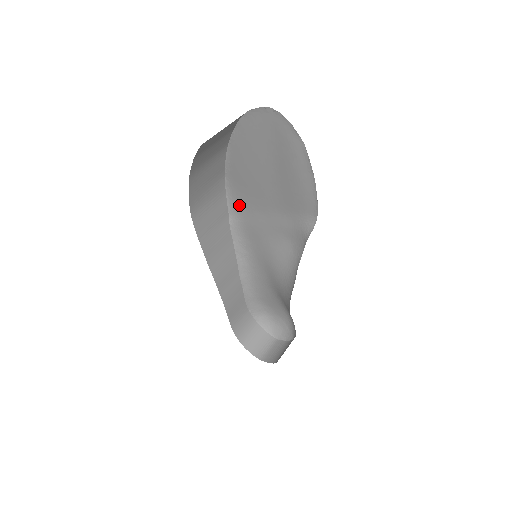
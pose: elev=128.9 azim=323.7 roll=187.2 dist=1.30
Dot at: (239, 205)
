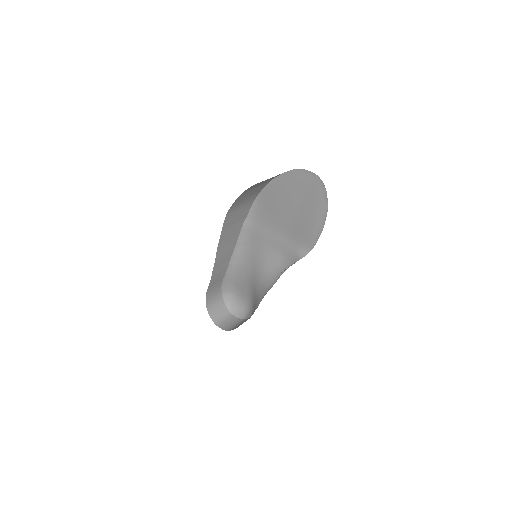
Dot at: (257, 216)
